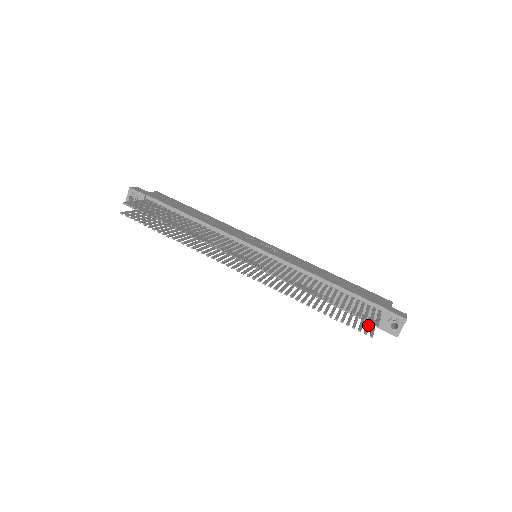
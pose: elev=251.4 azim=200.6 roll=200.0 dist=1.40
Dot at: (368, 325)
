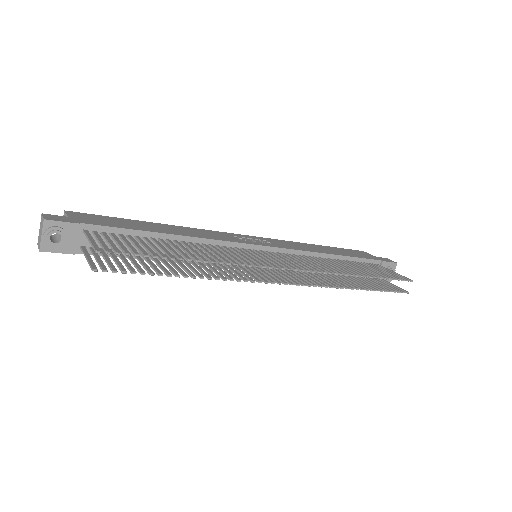
Dot at: (387, 283)
